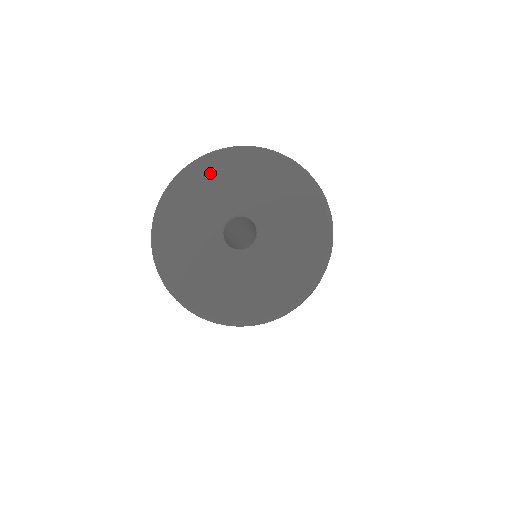
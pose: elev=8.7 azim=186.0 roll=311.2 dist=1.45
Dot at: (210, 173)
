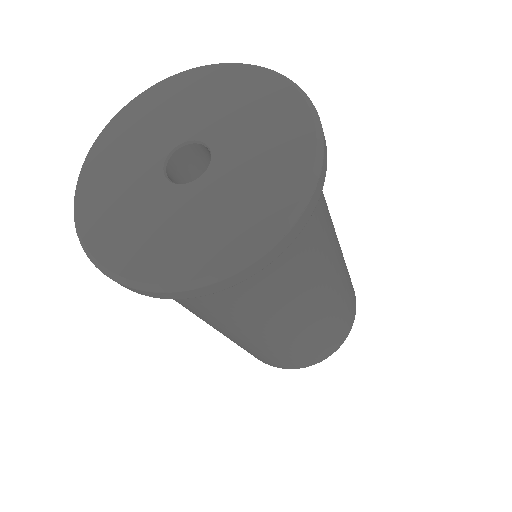
Dot at: (210, 83)
